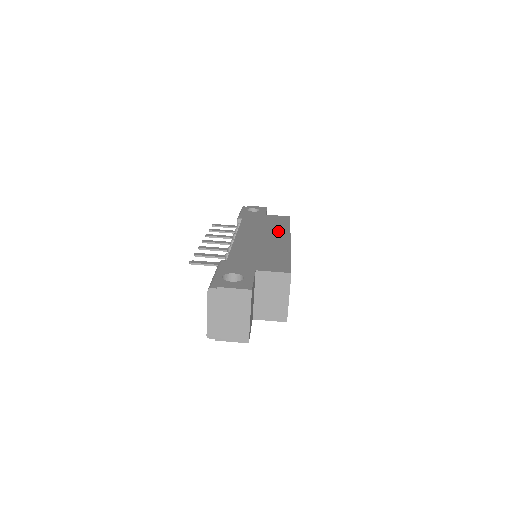
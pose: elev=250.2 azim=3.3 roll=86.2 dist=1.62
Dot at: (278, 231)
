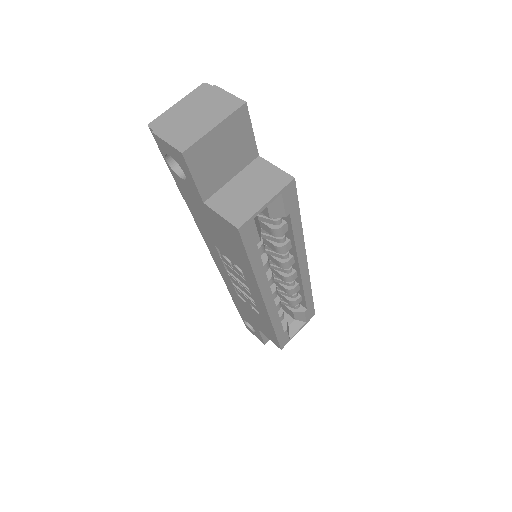
Dot at: occluded
